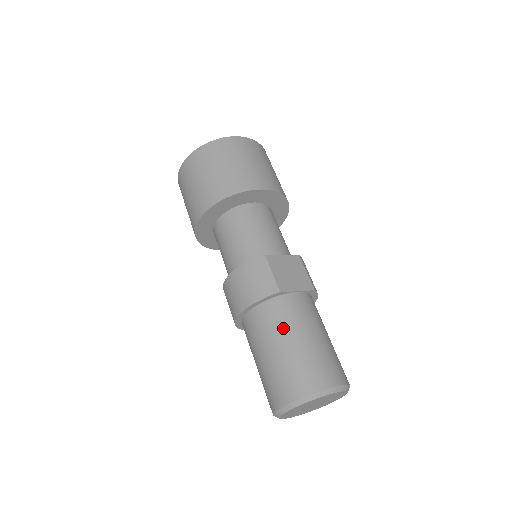
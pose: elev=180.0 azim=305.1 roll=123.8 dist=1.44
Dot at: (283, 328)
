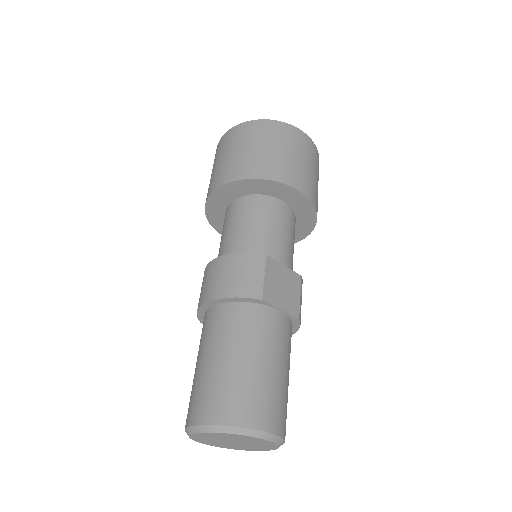
Dot at: (245, 339)
